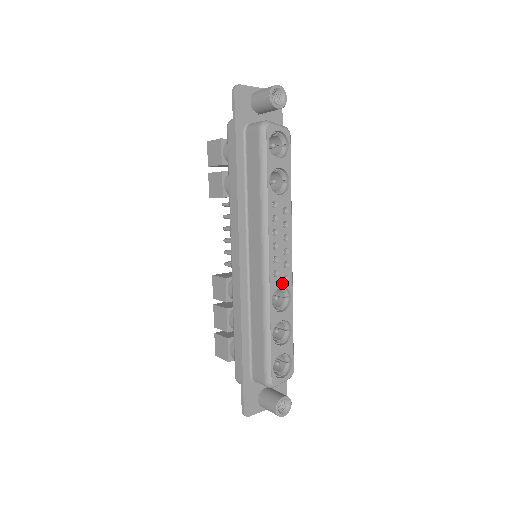
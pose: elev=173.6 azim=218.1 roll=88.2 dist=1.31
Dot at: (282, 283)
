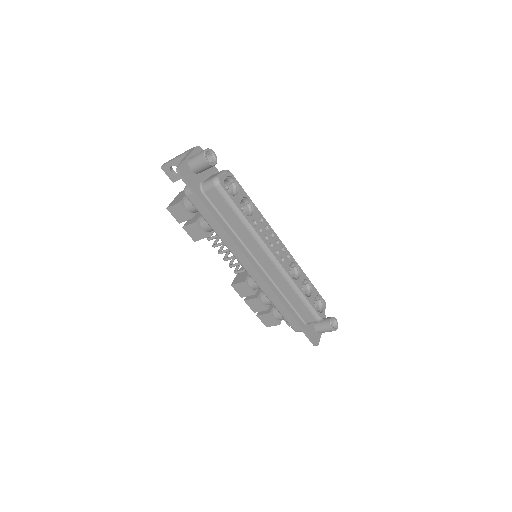
Dot at: (288, 262)
